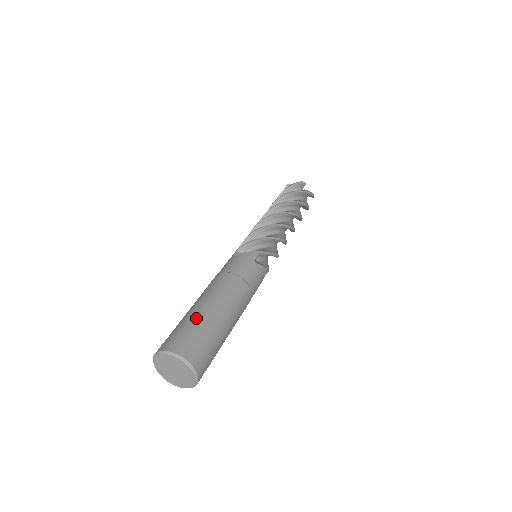
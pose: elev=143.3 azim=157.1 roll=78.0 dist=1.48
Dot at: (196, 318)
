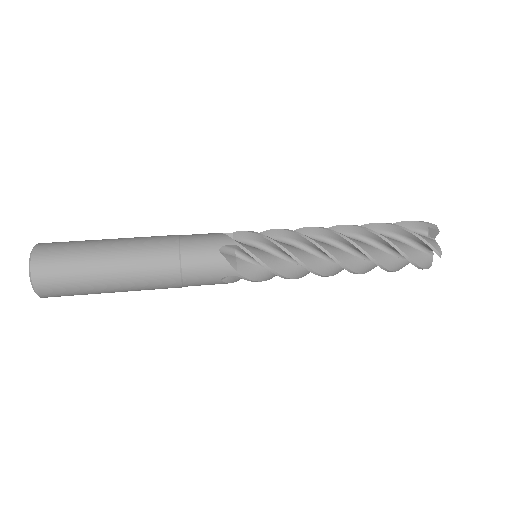
Dot at: (90, 243)
